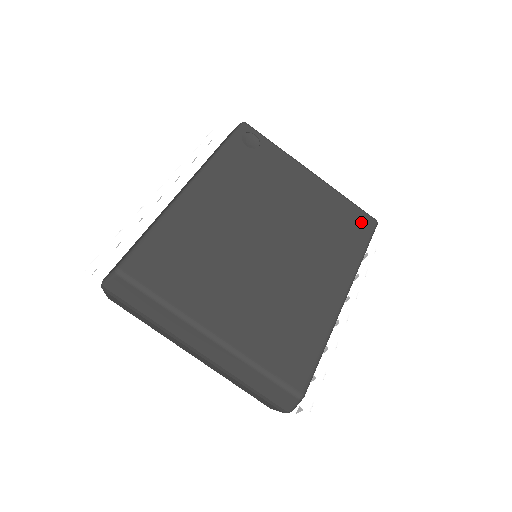
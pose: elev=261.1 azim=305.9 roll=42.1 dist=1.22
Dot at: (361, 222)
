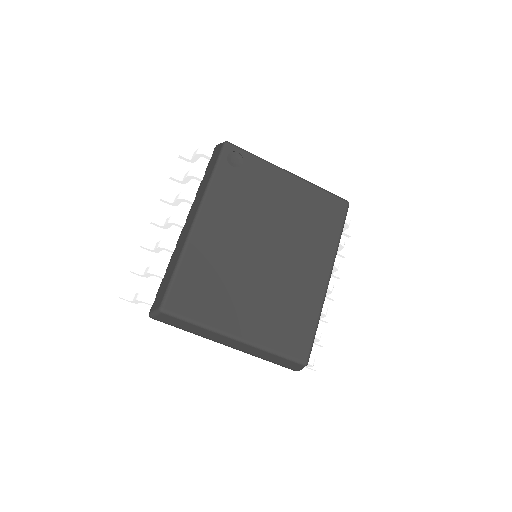
Dot at: (336, 208)
